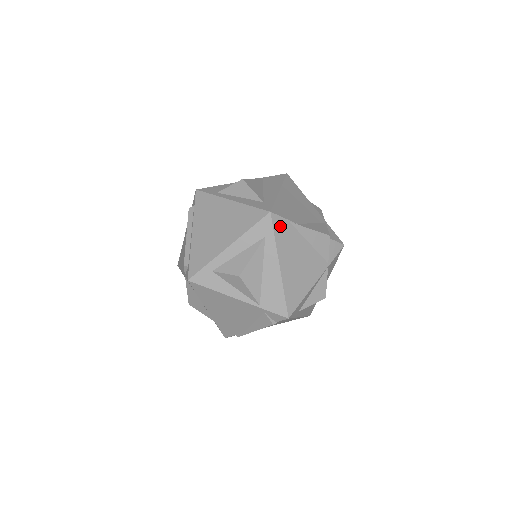
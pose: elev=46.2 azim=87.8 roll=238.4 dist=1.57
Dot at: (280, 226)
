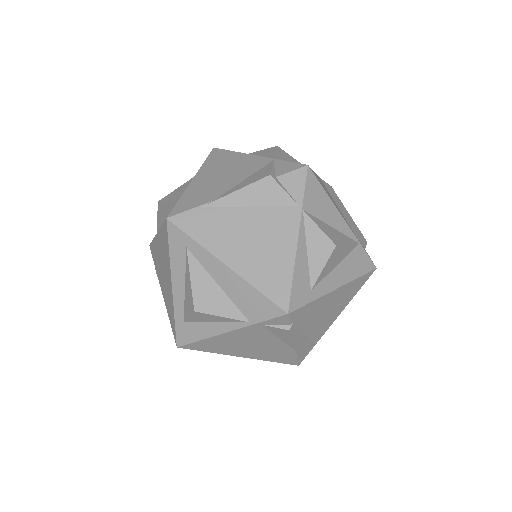
Dot at: (192, 222)
